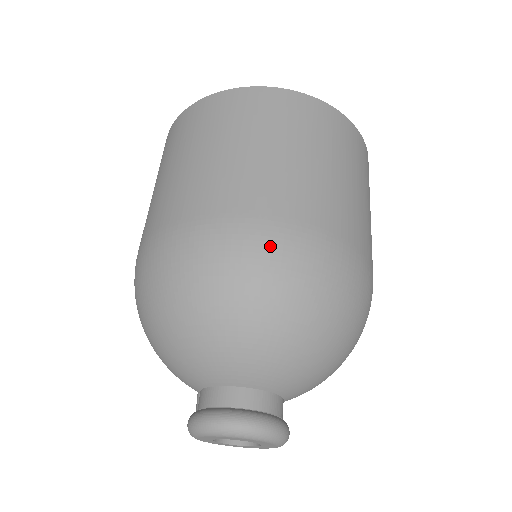
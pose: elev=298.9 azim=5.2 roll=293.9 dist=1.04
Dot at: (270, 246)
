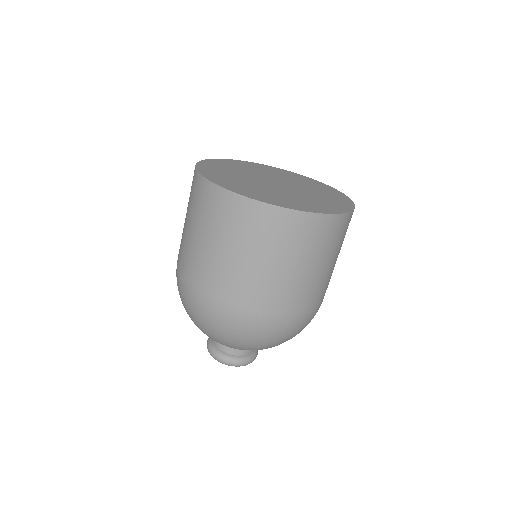
Dot at: (297, 326)
